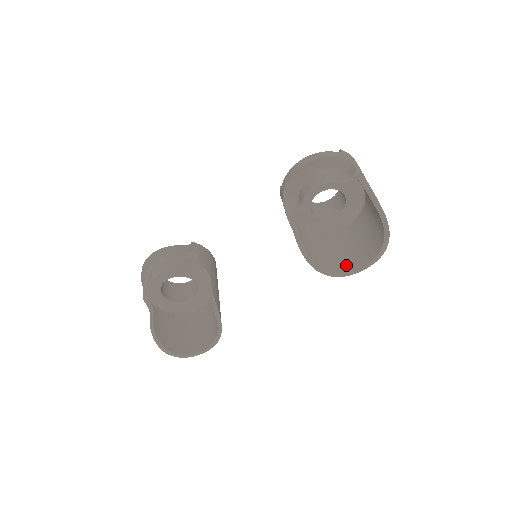
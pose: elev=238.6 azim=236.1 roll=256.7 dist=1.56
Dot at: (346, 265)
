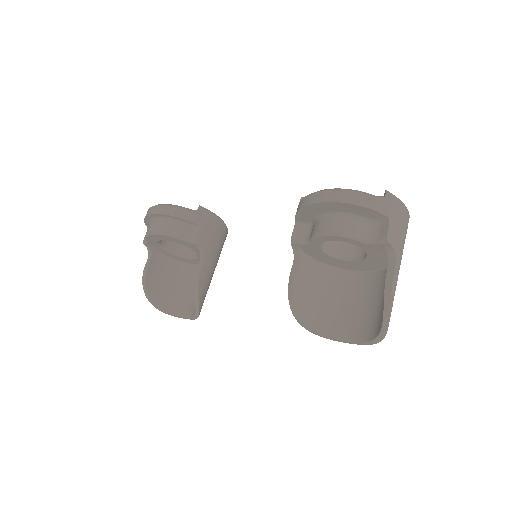
Dot at: (334, 327)
